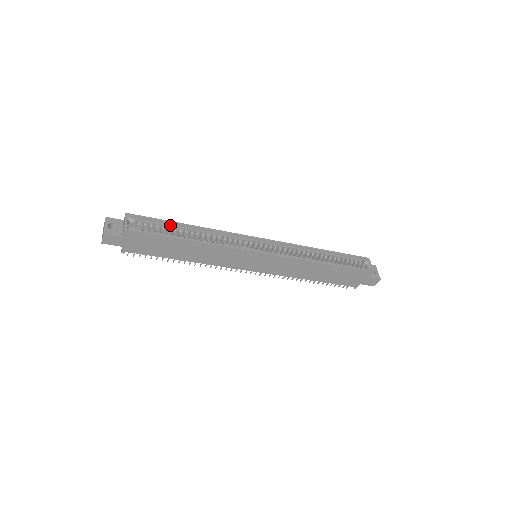
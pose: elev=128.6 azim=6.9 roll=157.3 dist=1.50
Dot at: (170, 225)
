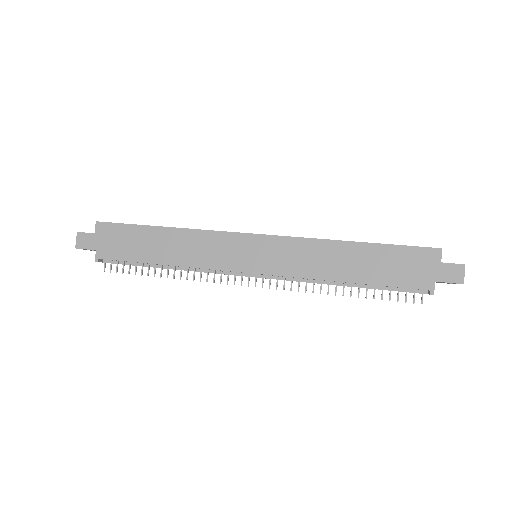
Dot at: occluded
